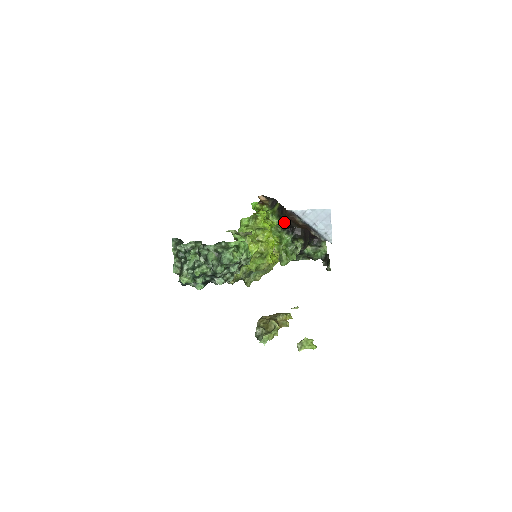
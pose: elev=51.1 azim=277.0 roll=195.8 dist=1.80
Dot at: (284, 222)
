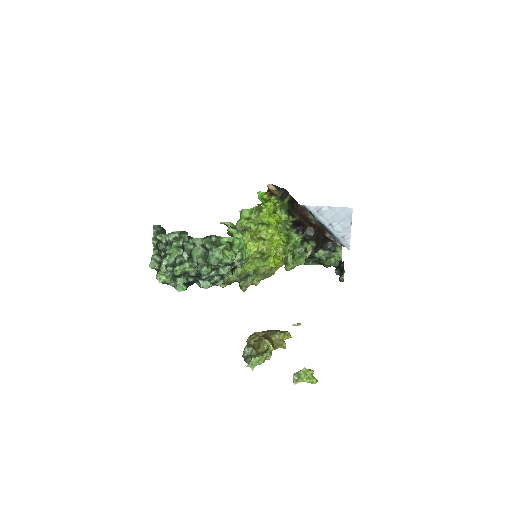
Dot at: (294, 218)
